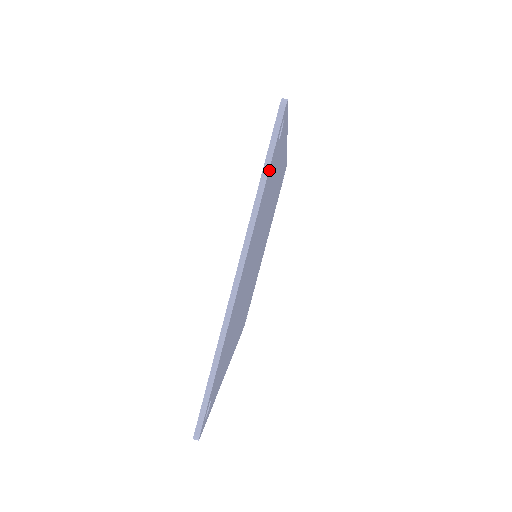
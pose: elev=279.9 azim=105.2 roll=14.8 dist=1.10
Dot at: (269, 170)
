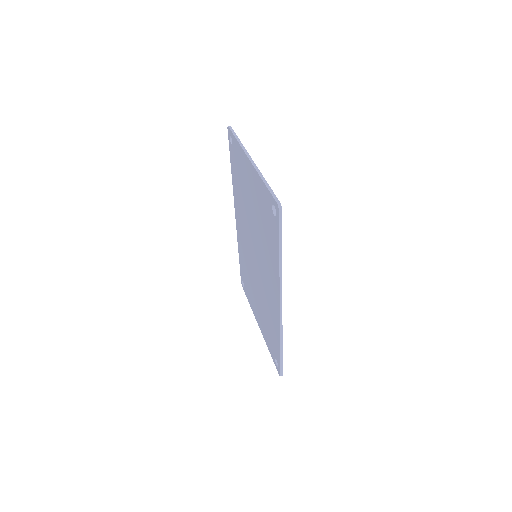
Dot at: occluded
